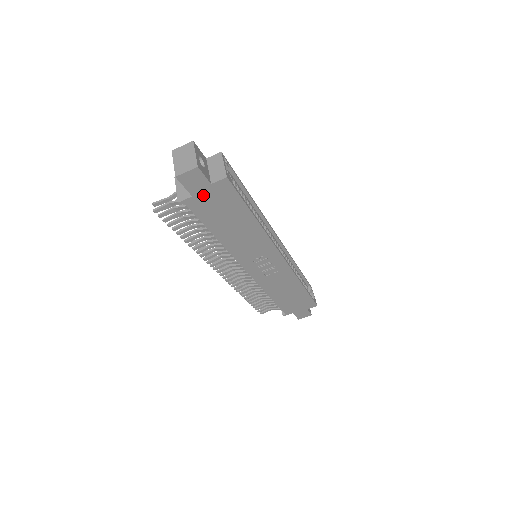
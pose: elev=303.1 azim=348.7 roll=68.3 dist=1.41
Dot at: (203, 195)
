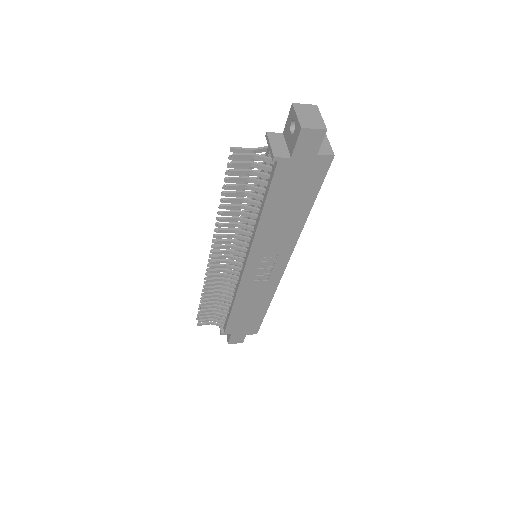
Dot at: (300, 162)
